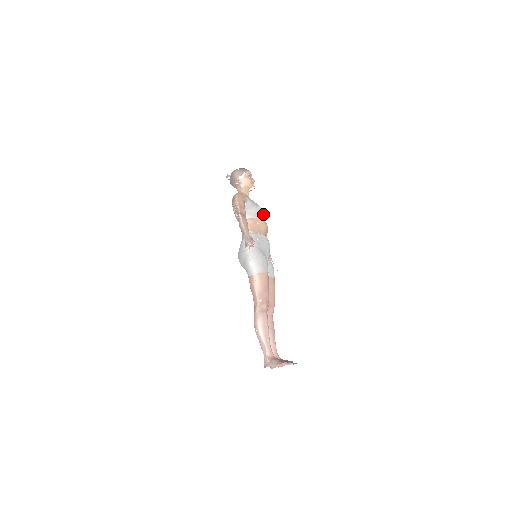
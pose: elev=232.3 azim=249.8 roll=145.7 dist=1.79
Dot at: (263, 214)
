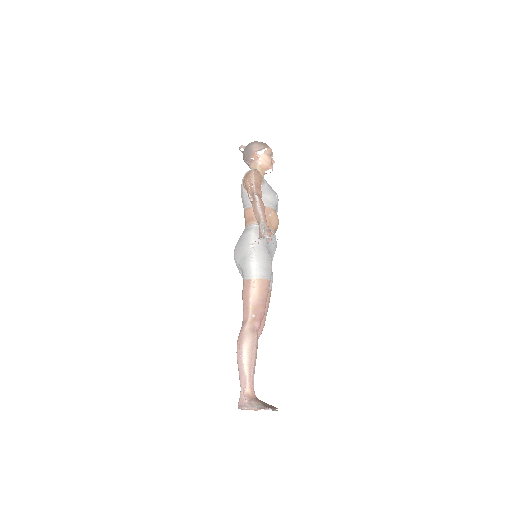
Dot at: (277, 206)
